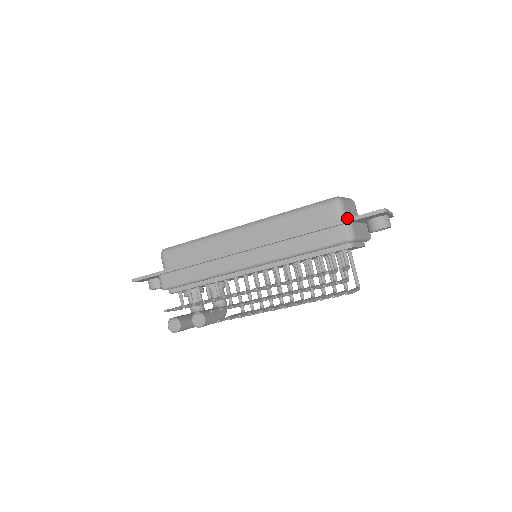
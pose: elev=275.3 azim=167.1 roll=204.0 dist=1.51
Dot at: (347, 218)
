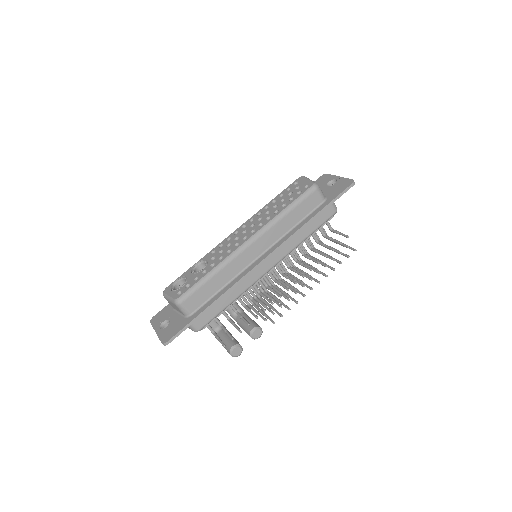
Dot at: (335, 198)
